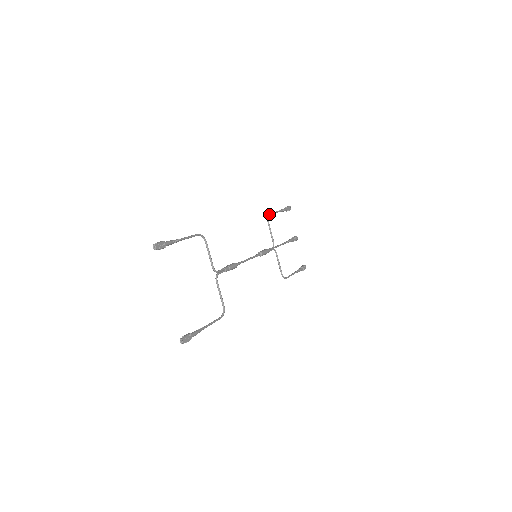
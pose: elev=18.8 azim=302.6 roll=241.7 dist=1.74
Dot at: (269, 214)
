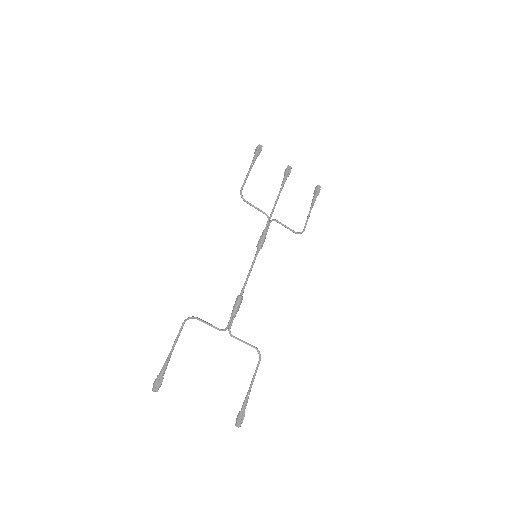
Dot at: (240, 192)
